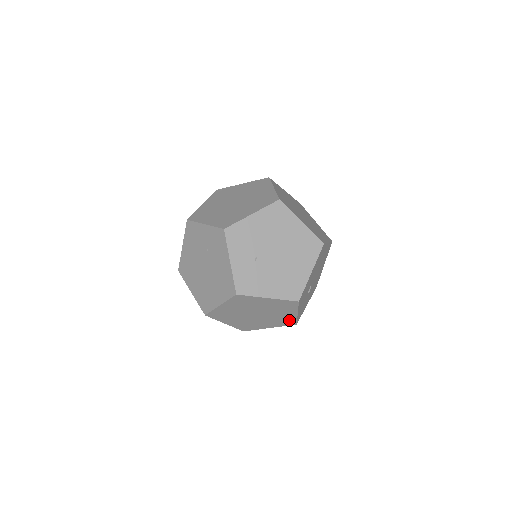
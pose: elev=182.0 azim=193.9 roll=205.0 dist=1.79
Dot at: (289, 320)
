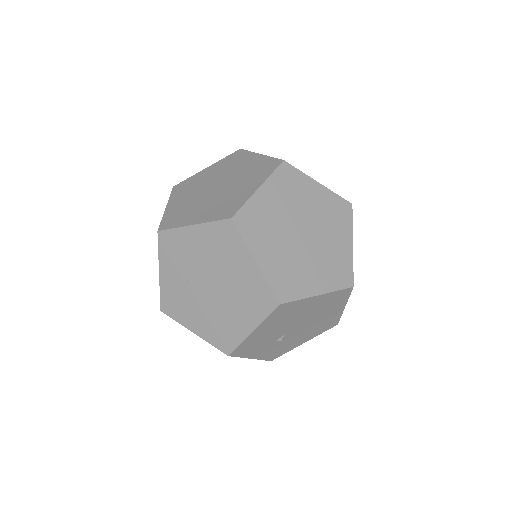
Dot at: occluded
